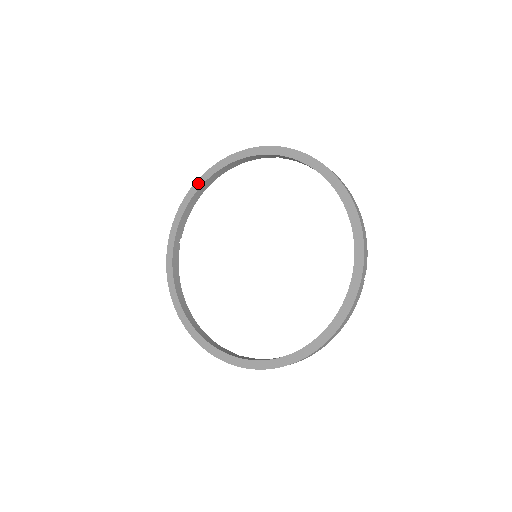
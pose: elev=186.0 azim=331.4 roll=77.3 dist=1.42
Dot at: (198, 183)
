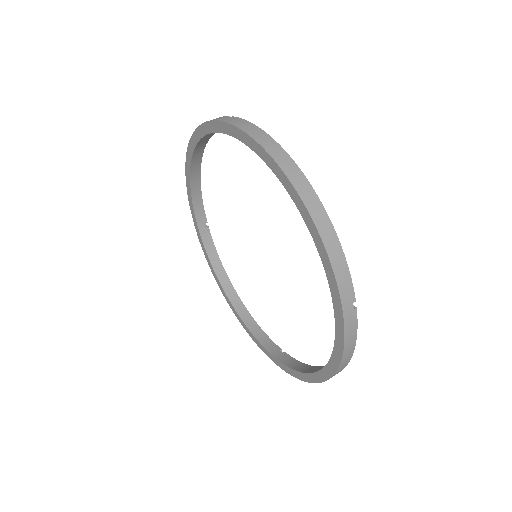
Dot at: (187, 167)
